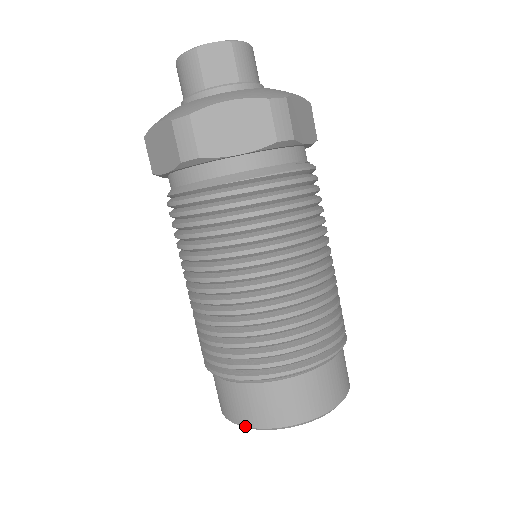
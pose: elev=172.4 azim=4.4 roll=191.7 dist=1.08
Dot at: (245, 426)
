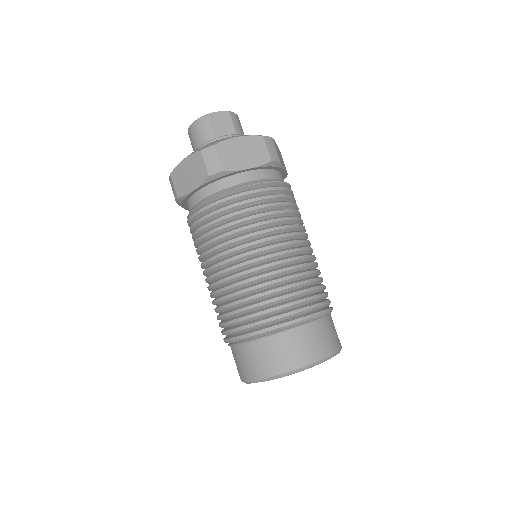
Dot at: (272, 376)
